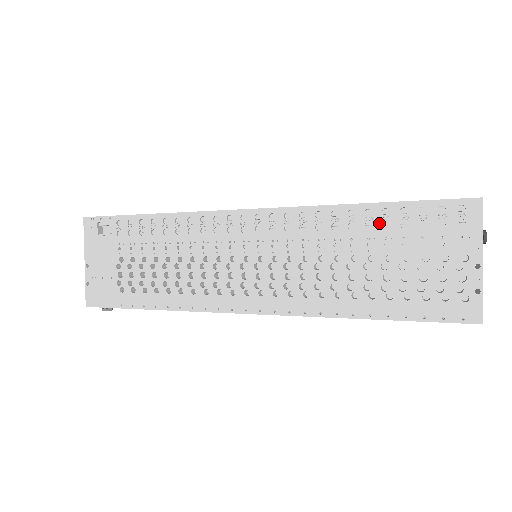
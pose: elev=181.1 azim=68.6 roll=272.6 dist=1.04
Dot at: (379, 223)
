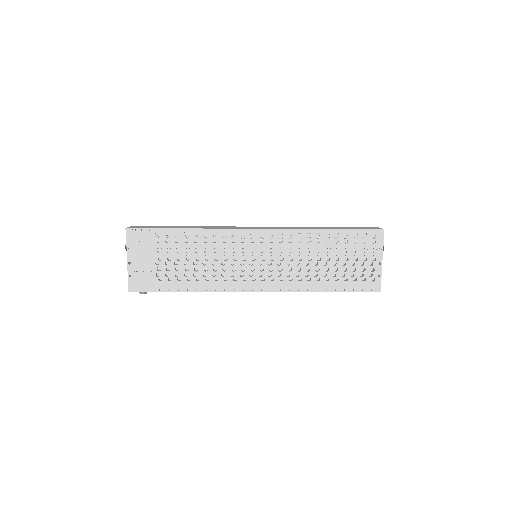
Dot at: (333, 240)
